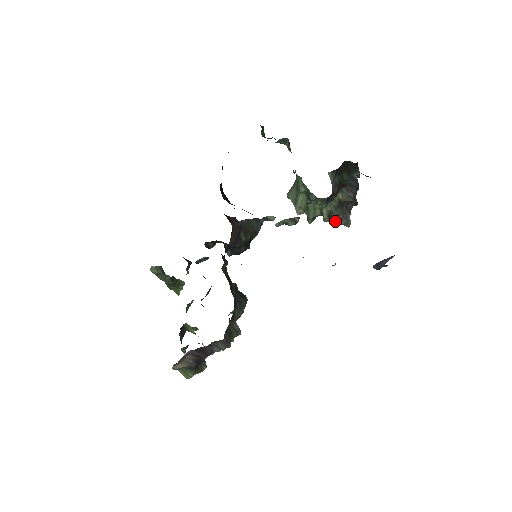
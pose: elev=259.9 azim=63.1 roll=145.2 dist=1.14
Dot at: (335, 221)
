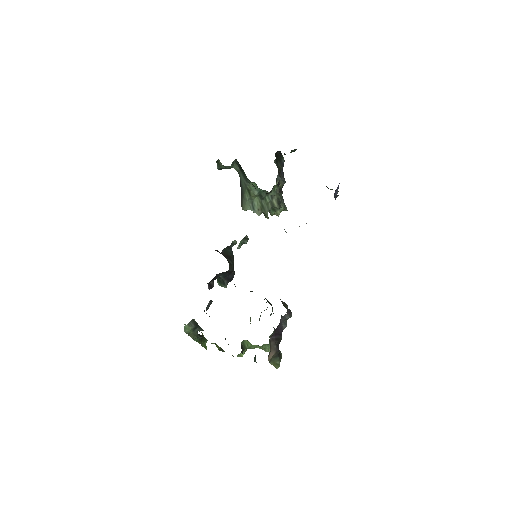
Dot at: (282, 205)
